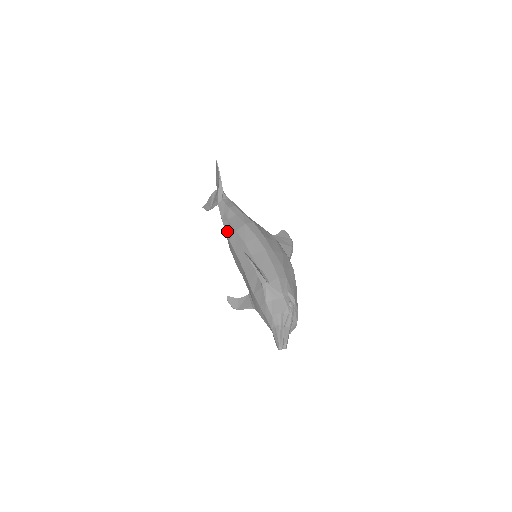
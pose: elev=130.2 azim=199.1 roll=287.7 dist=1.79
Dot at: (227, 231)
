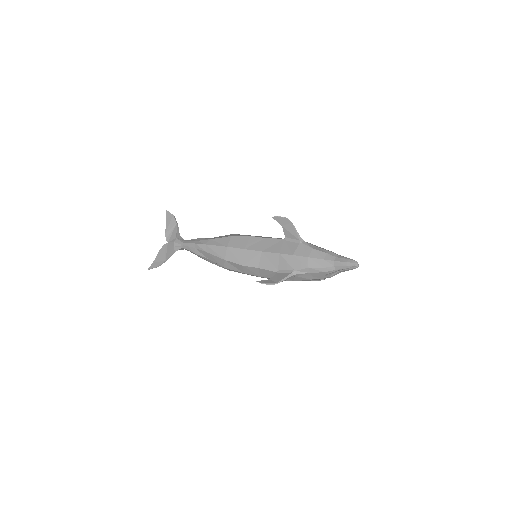
Dot at: (217, 244)
